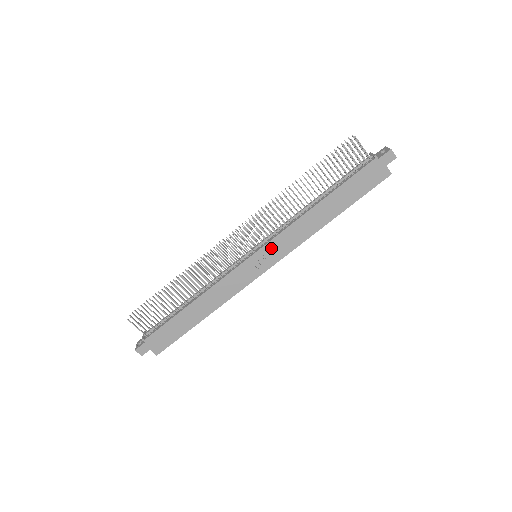
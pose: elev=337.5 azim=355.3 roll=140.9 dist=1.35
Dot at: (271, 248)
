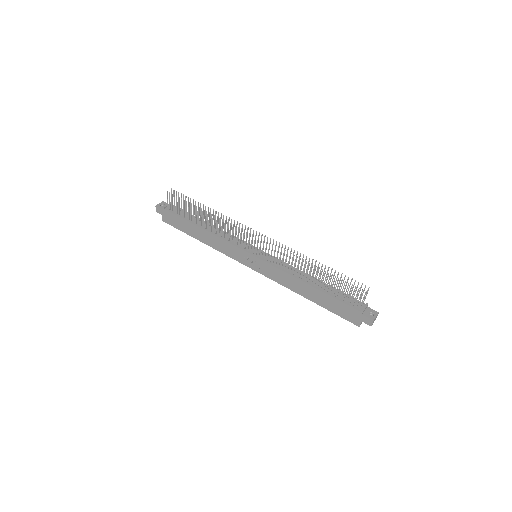
Dot at: (265, 266)
